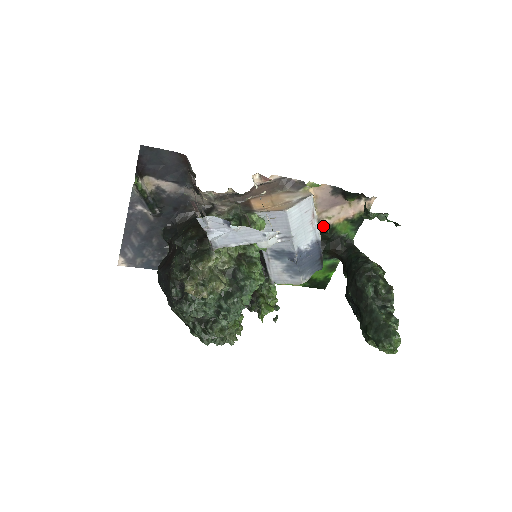
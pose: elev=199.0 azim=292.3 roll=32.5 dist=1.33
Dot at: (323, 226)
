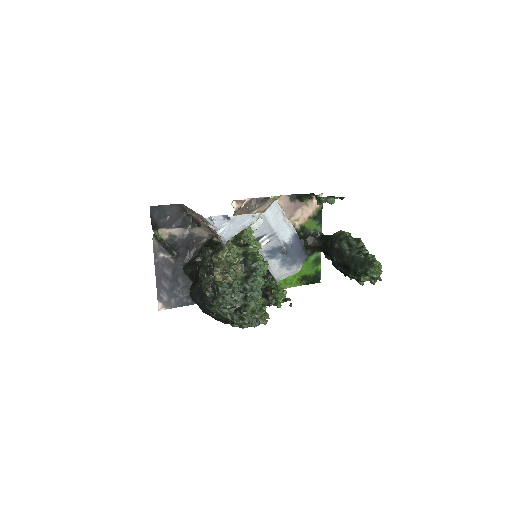
Dot at: (295, 228)
